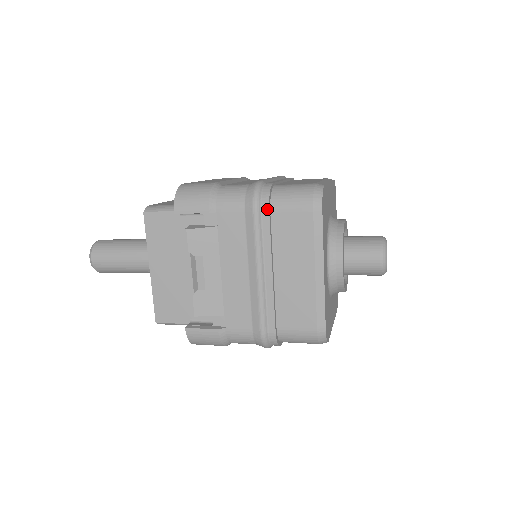
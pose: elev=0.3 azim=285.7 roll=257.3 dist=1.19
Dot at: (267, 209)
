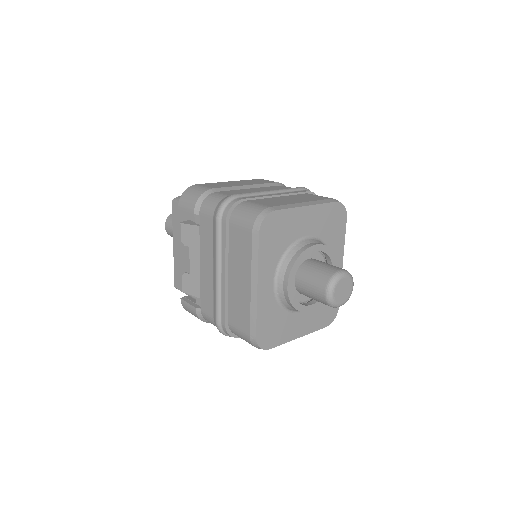
Dot at: (225, 221)
